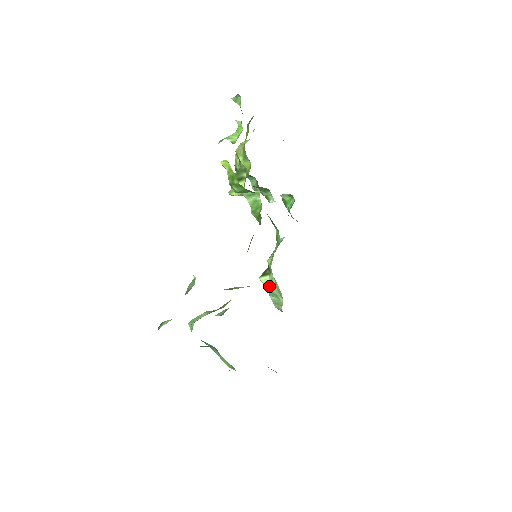
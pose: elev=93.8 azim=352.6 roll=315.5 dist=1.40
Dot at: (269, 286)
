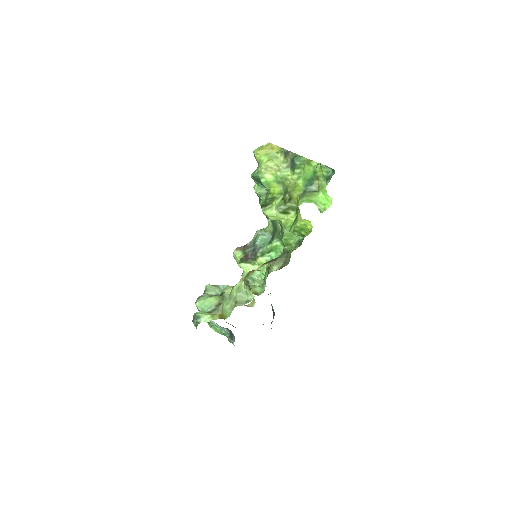
Dot at: occluded
